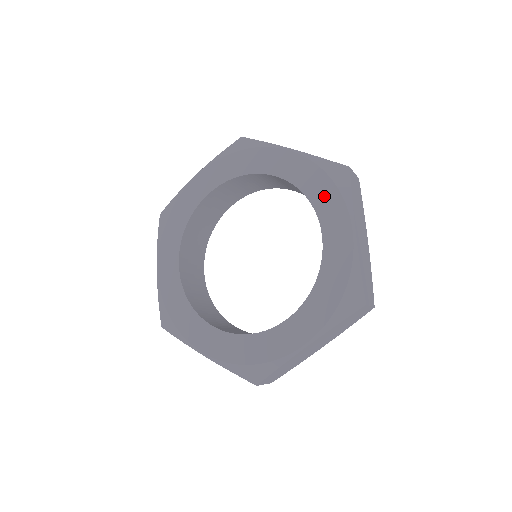
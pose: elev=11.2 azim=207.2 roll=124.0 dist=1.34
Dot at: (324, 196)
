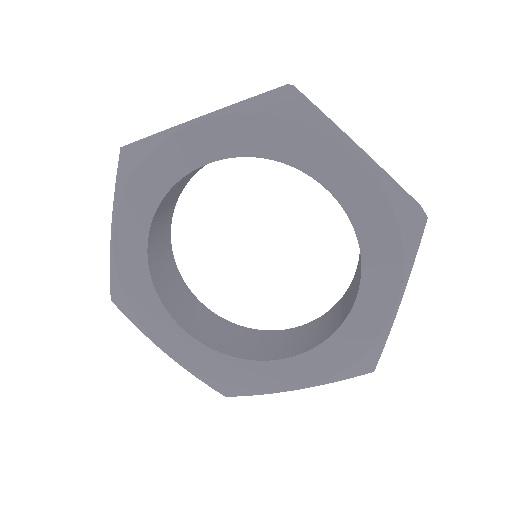
Dot at: (289, 142)
